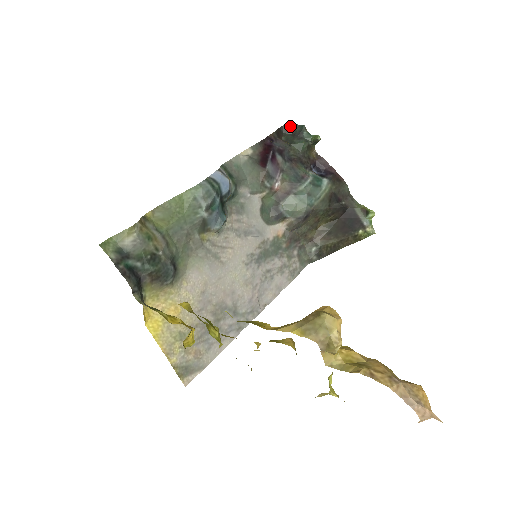
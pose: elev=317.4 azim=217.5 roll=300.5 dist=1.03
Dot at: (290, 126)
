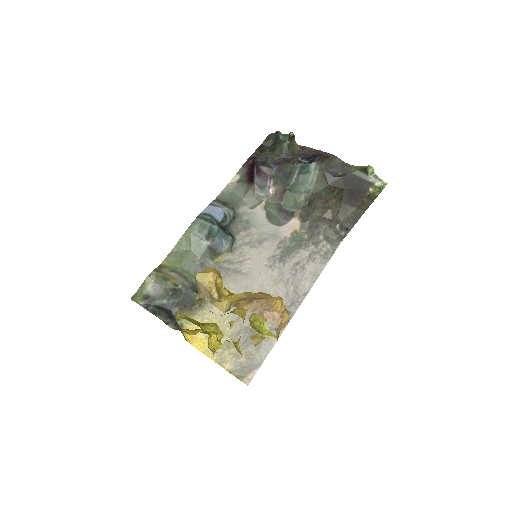
Dot at: (269, 138)
